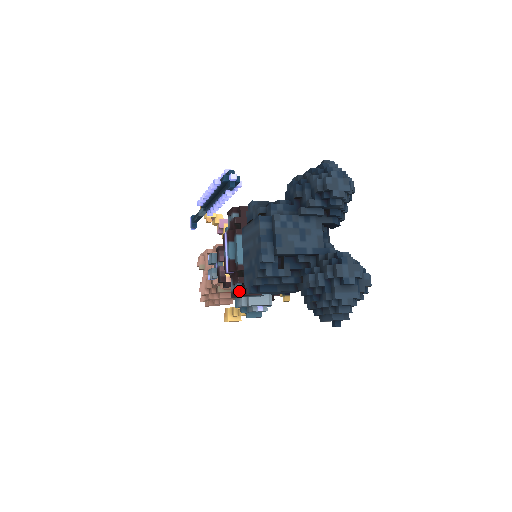
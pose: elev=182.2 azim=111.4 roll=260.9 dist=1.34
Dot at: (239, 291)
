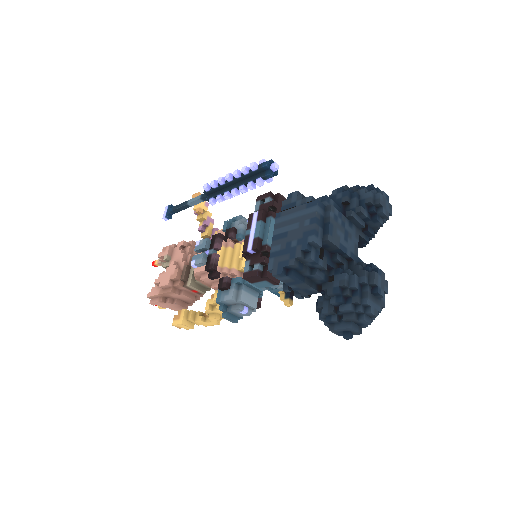
Dot at: (259, 272)
